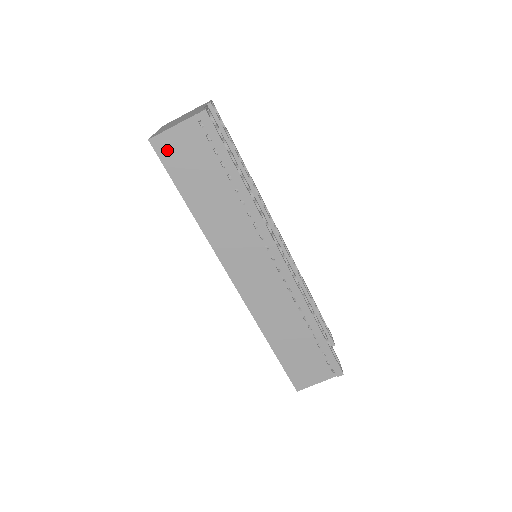
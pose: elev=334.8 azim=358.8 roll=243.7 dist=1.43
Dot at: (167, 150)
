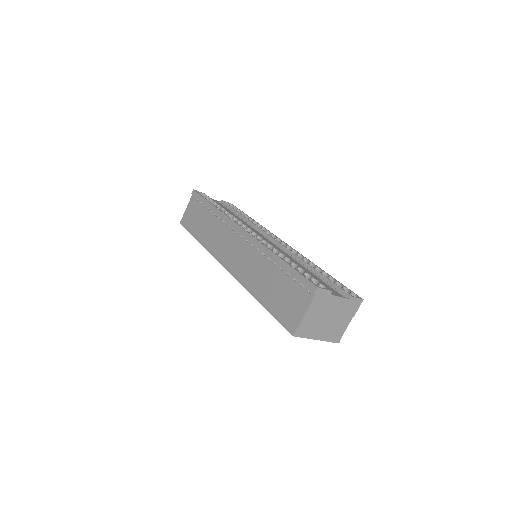
Dot at: (186, 221)
